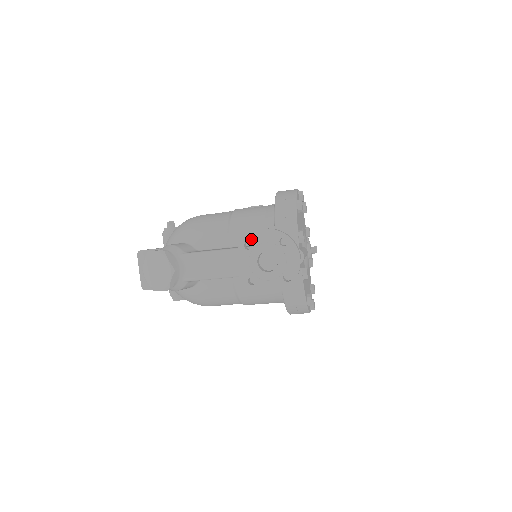
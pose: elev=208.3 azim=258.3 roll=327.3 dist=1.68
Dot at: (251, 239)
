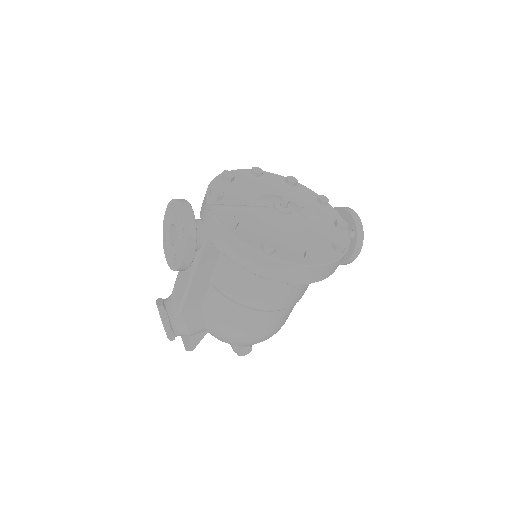
Dot at: (164, 230)
